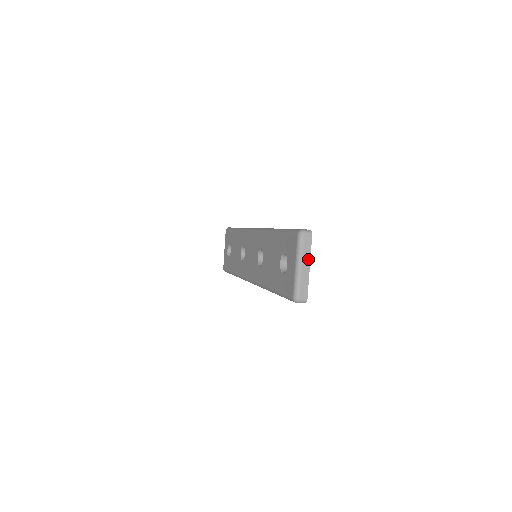
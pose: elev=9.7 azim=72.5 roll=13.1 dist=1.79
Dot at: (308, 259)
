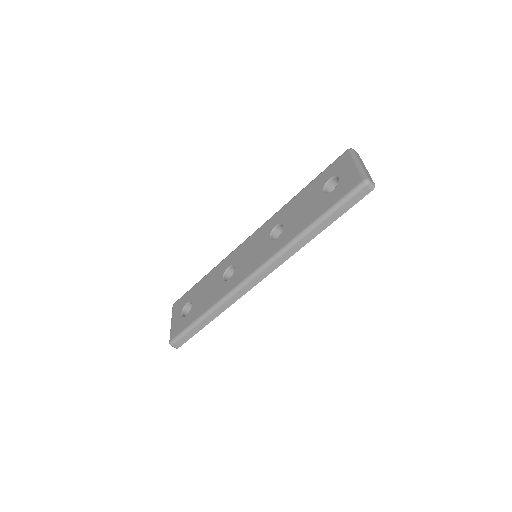
Dot at: (363, 164)
